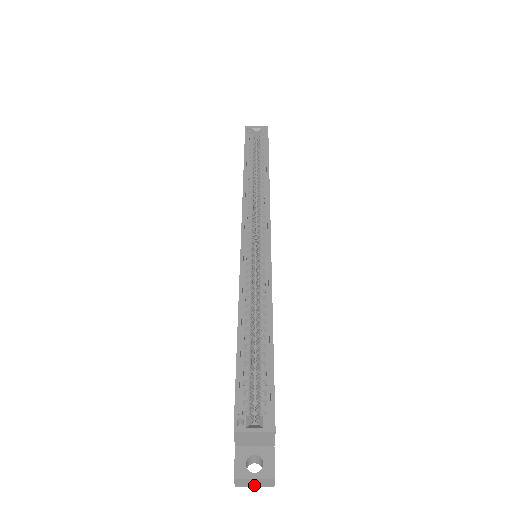
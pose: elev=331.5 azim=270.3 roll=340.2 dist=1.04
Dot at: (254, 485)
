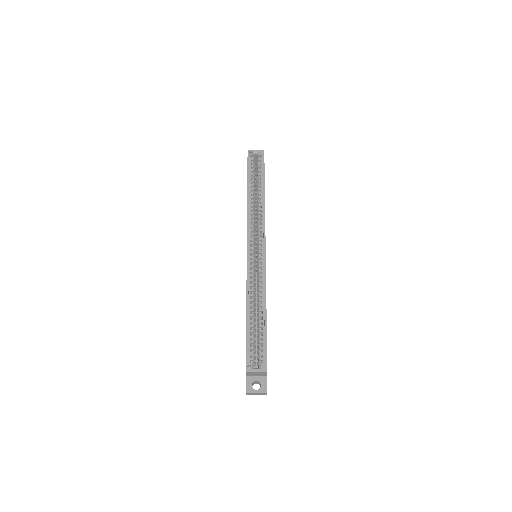
Dot at: occluded
